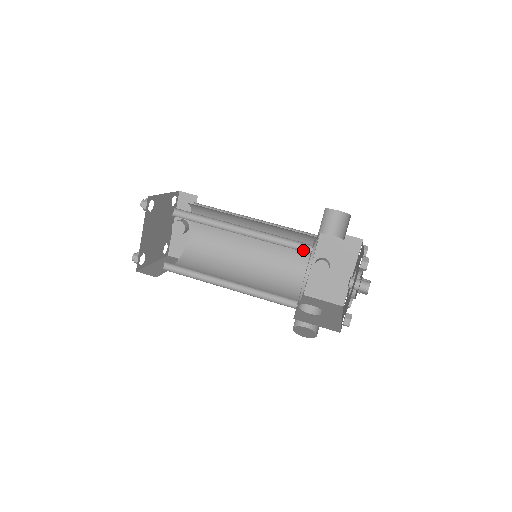
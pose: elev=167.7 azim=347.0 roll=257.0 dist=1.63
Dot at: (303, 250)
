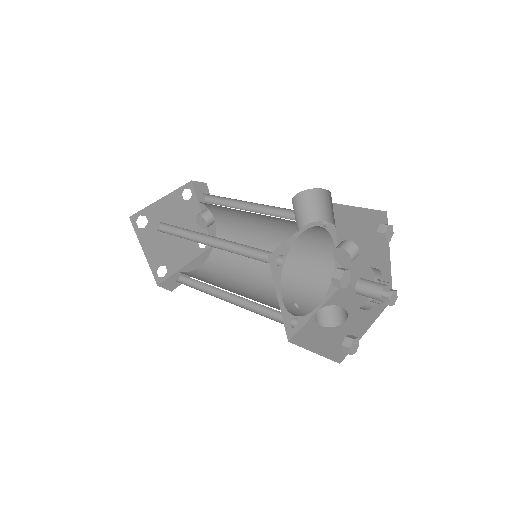
Dot at: occluded
